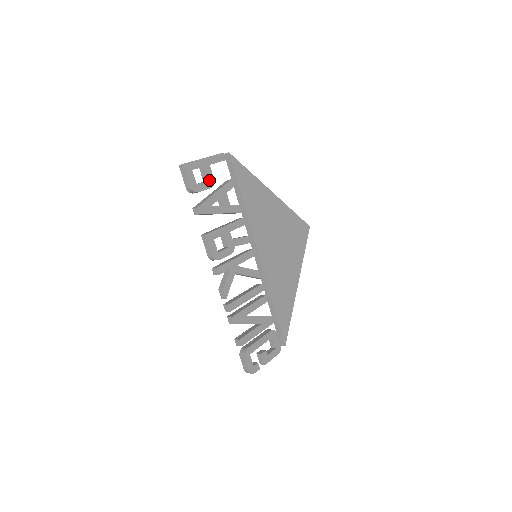
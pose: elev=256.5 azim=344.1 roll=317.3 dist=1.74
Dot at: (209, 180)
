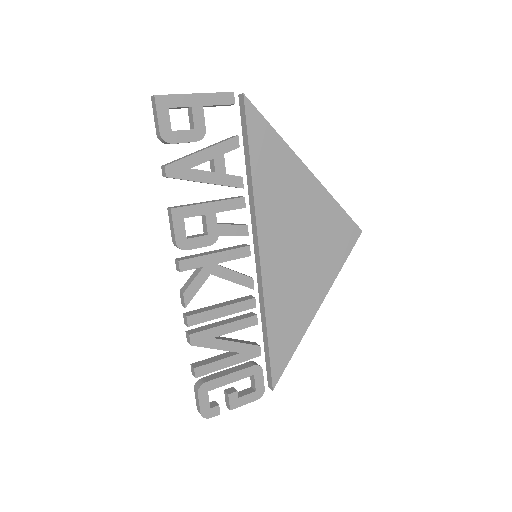
Dot at: (196, 129)
